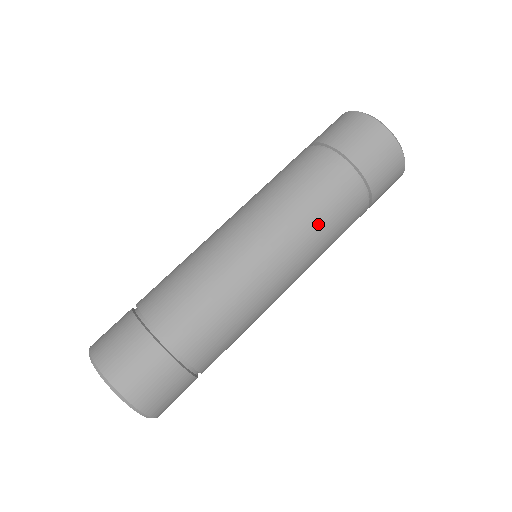
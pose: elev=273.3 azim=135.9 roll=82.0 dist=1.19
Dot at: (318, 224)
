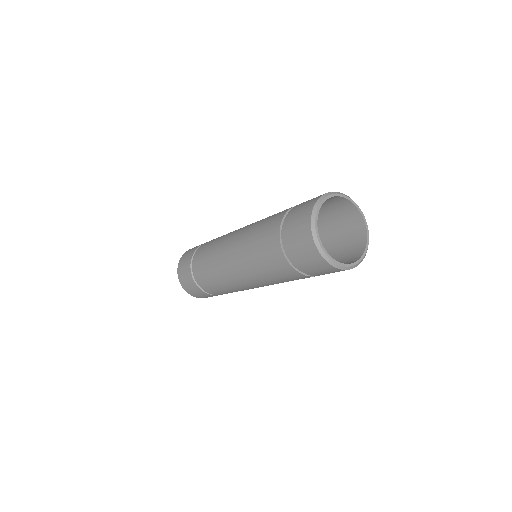
Dot at: (270, 279)
